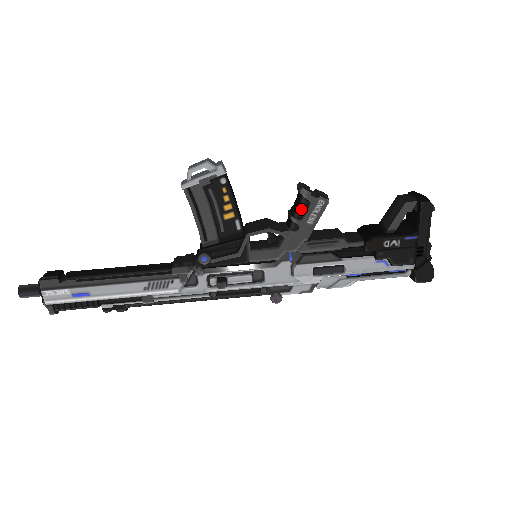
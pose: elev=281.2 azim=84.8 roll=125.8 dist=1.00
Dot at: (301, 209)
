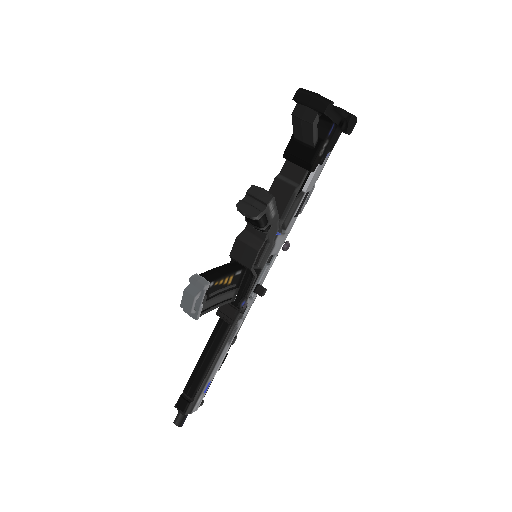
Dot at: (263, 222)
